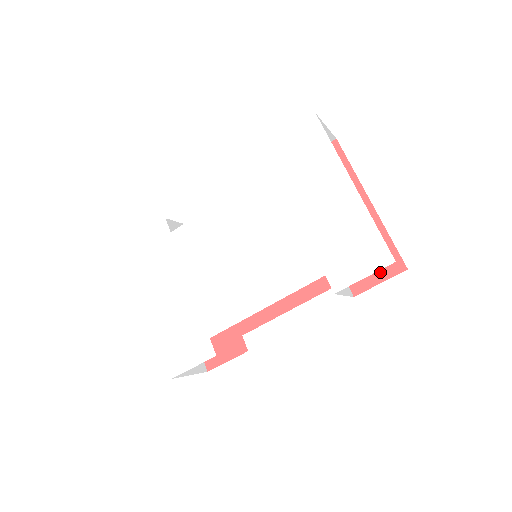
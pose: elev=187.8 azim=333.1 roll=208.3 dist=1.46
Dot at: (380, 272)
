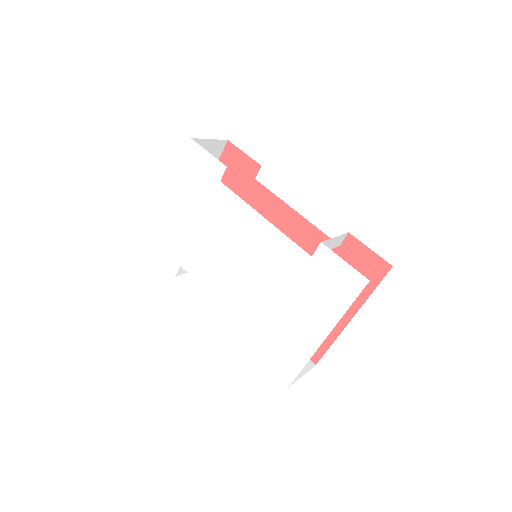
Dot at: occluded
